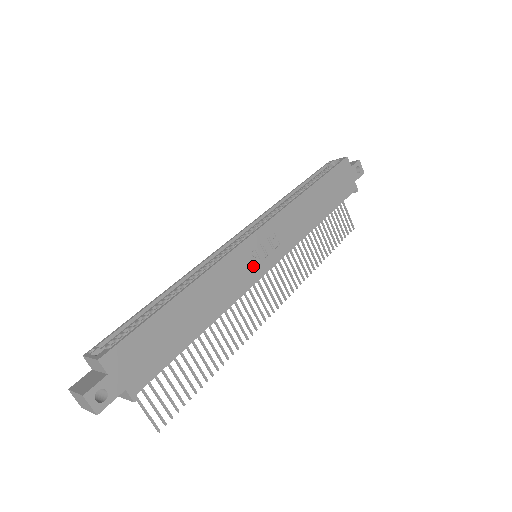
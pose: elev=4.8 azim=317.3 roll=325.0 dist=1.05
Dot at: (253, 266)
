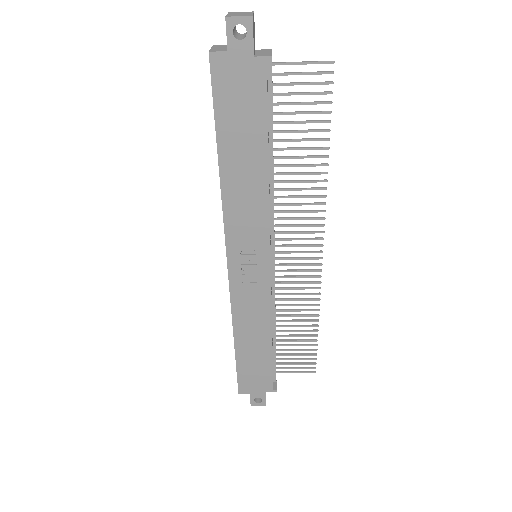
Dot at: (255, 283)
